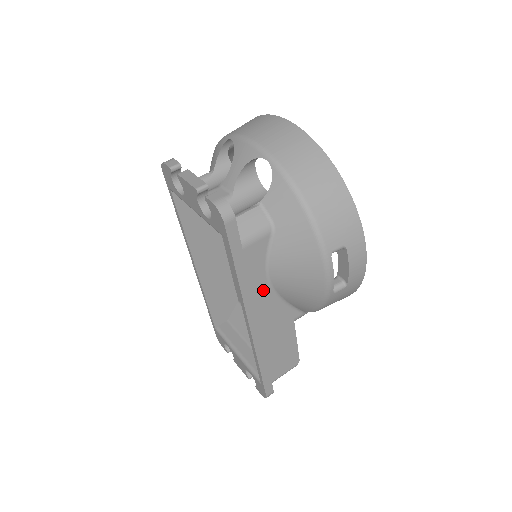
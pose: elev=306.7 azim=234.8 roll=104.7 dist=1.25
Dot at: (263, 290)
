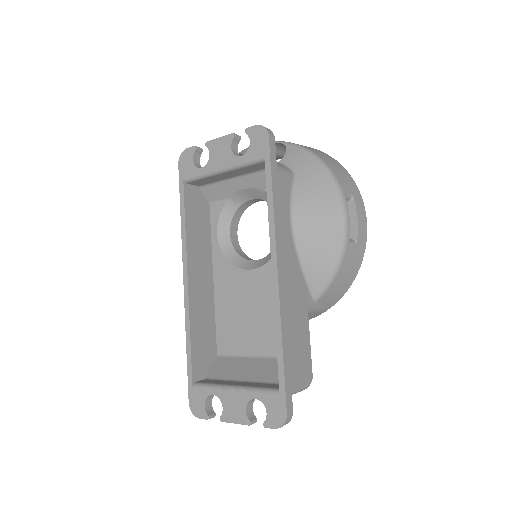
Dot at: (287, 234)
